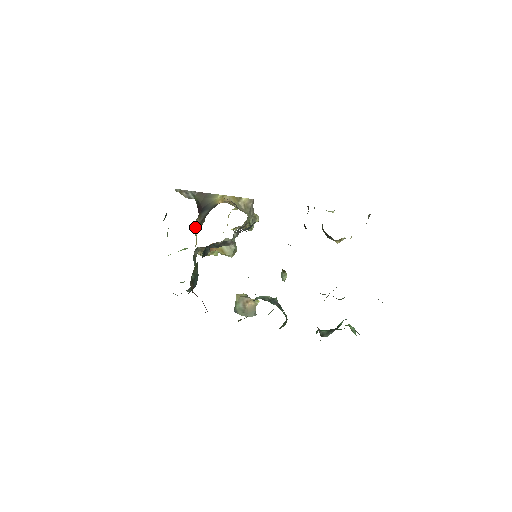
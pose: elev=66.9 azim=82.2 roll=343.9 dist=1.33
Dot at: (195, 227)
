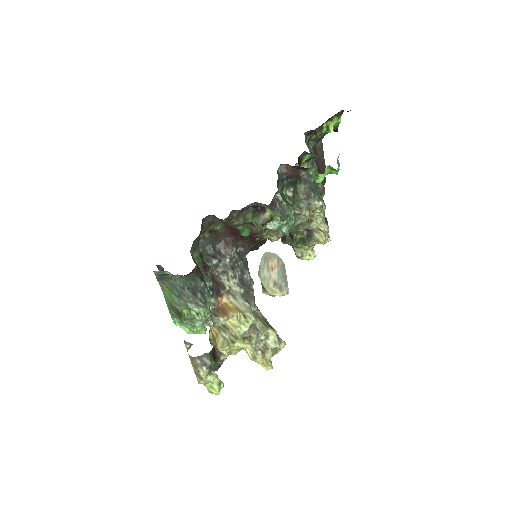
Dot at: (209, 334)
